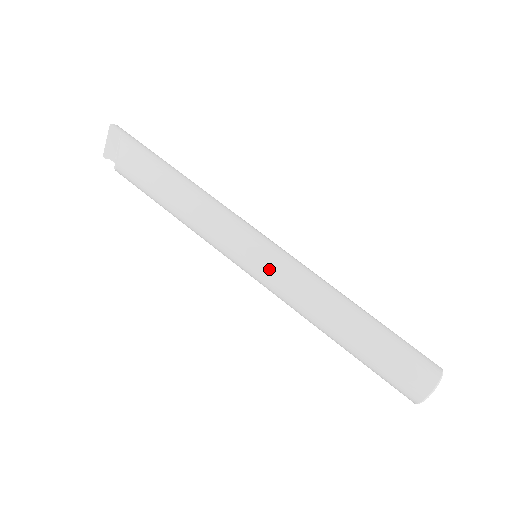
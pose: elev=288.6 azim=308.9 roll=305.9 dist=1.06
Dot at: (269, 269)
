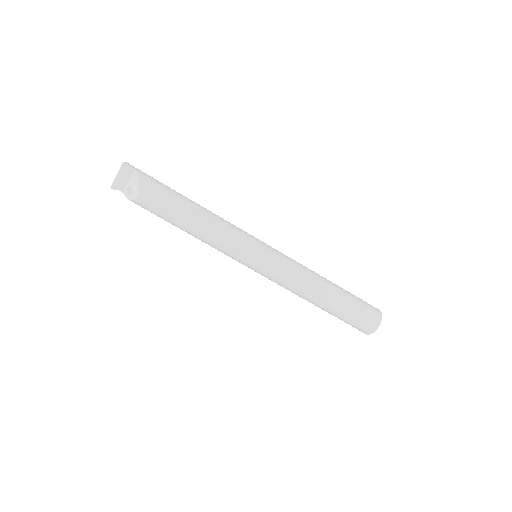
Dot at: (273, 264)
